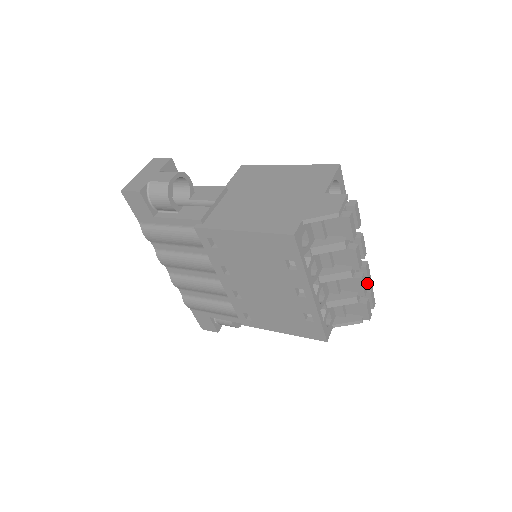
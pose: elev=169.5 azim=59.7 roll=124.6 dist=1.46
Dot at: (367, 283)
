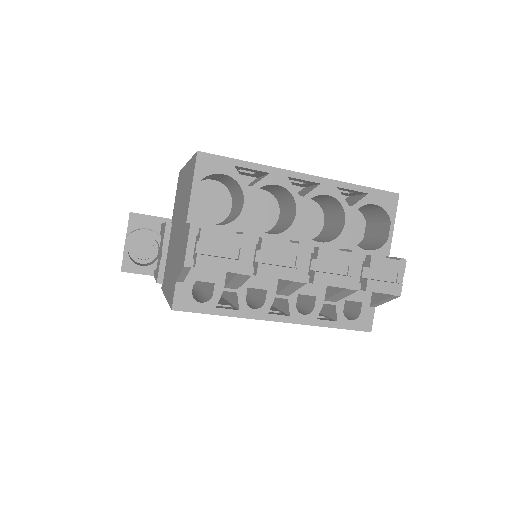
Dot at: (349, 264)
